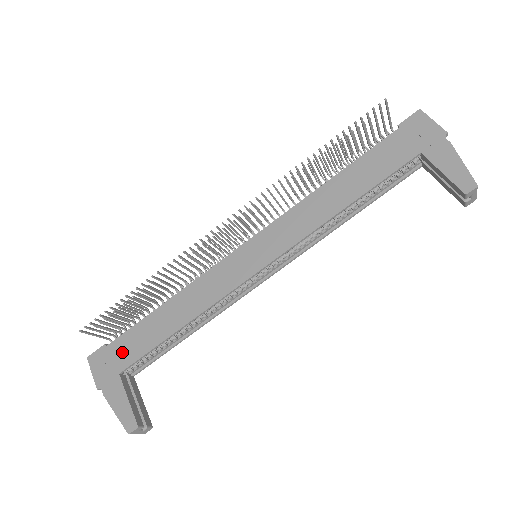
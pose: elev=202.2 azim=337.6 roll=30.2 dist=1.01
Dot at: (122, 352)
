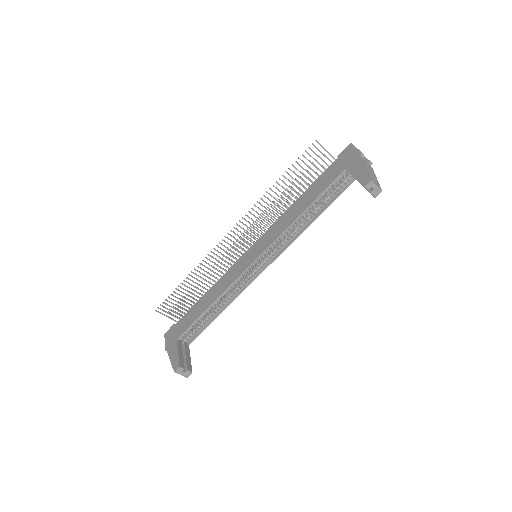
Dot at: (180, 327)
